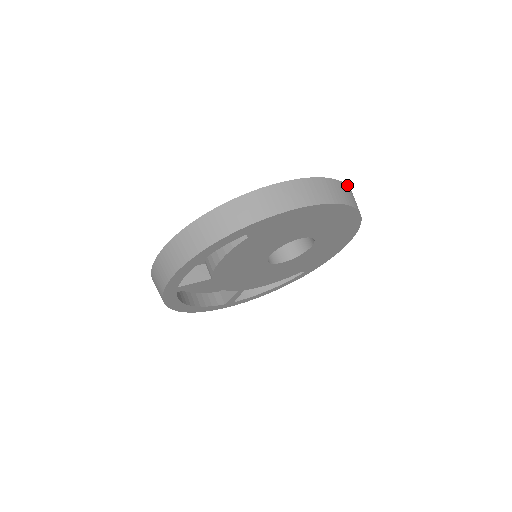
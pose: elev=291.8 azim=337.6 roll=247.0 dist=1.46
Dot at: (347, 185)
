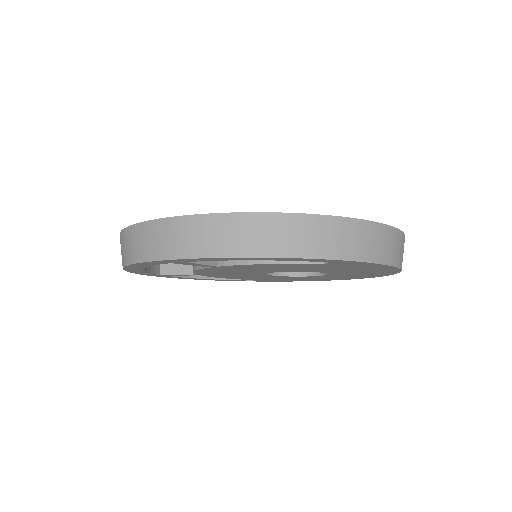
Dot at: occluded
